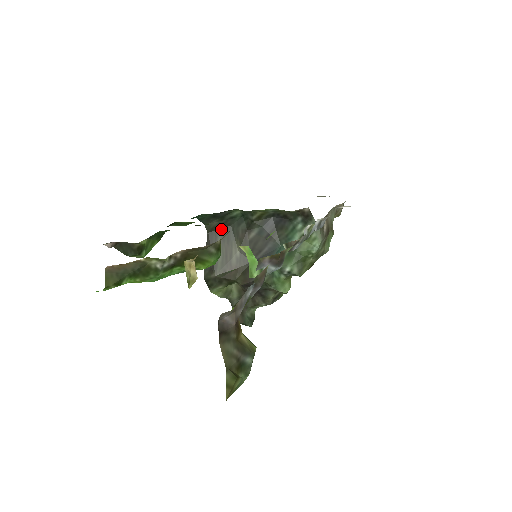
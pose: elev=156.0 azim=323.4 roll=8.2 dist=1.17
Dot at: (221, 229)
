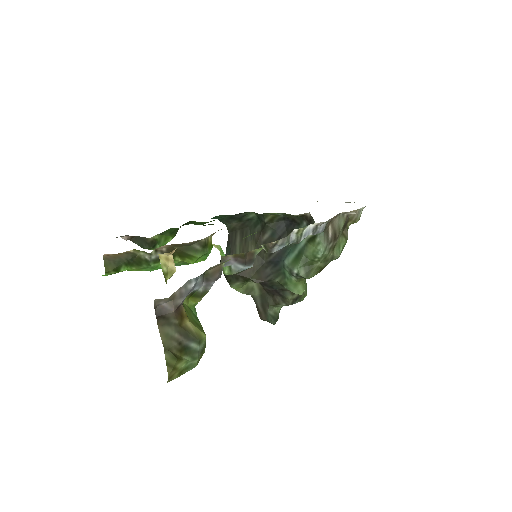
Dot at: (240, 230)
